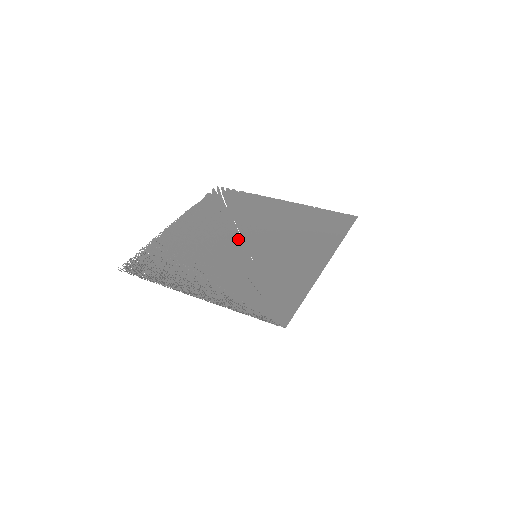
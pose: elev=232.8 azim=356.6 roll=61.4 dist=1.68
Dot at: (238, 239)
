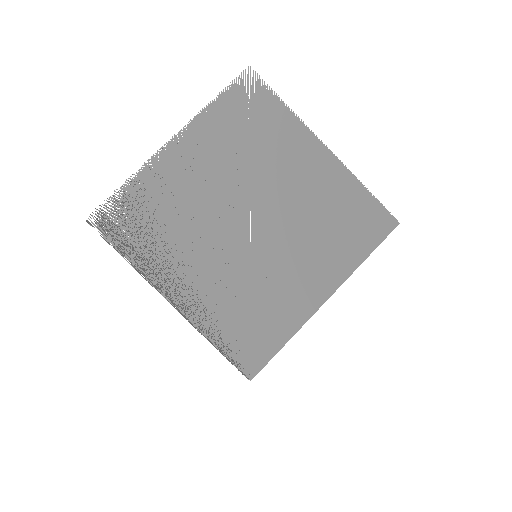
Dot at: (244, 214)
